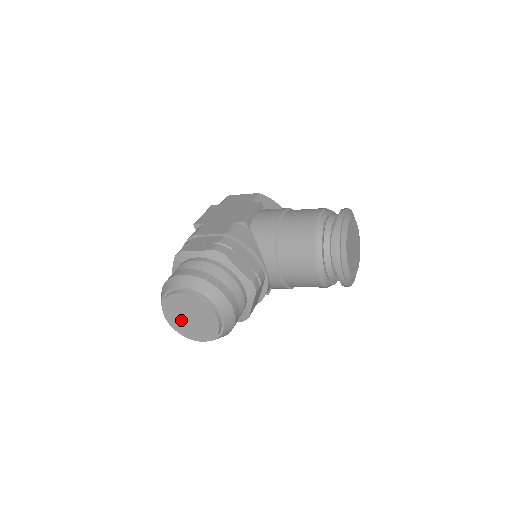
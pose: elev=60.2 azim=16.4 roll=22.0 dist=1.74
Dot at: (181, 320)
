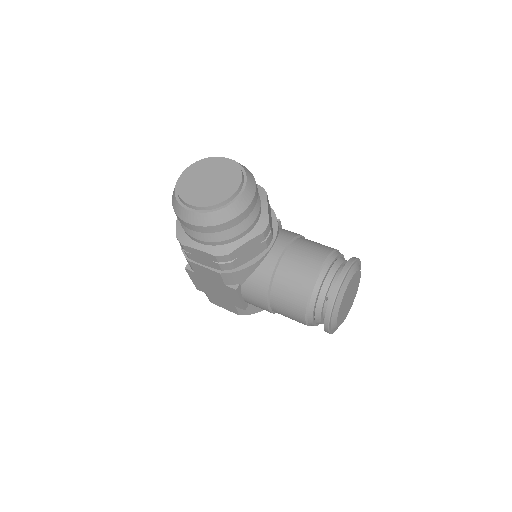
Dot at: (197, 180)
